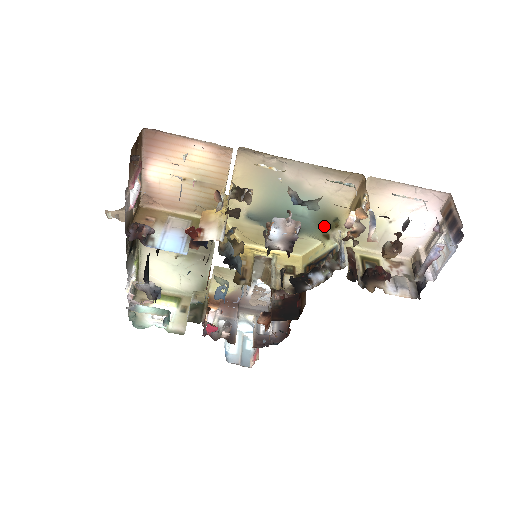
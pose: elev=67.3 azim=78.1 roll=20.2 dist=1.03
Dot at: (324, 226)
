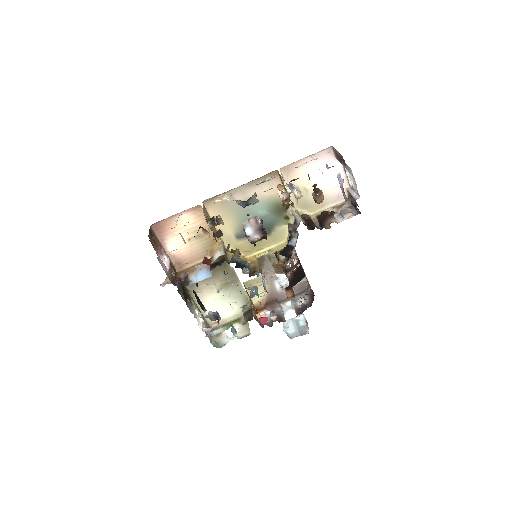
Dot at: (281, 213)
